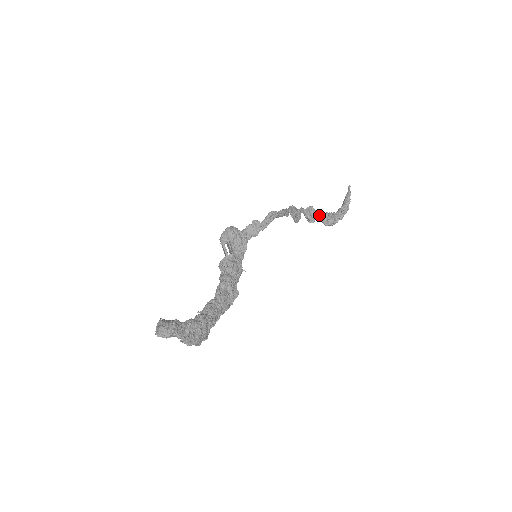
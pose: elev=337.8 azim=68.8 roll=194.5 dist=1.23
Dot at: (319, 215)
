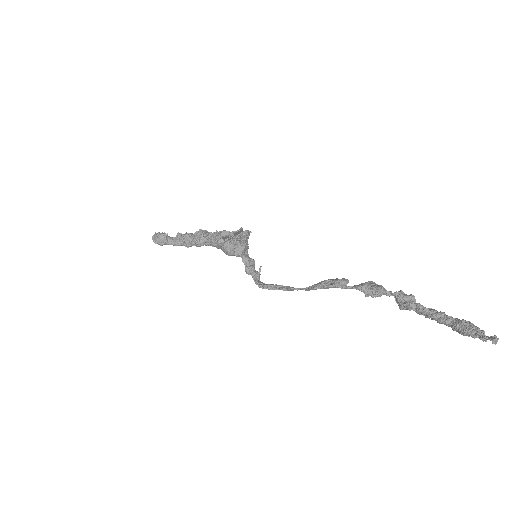
Dot at: (388, 295)
